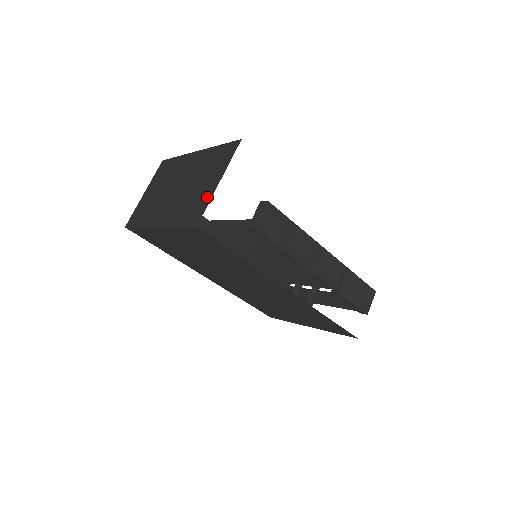
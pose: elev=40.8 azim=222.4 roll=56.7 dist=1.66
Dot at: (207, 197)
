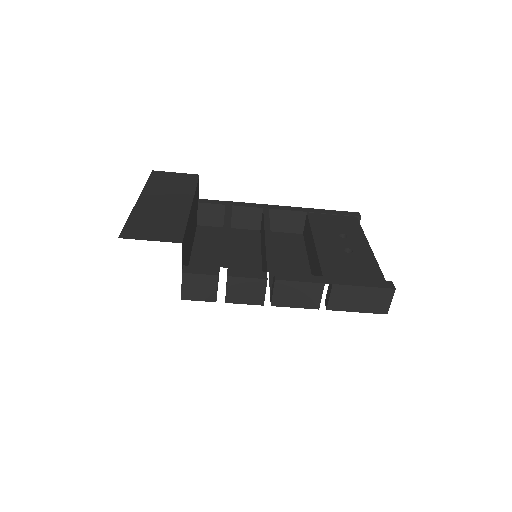
Dot at: occluded
